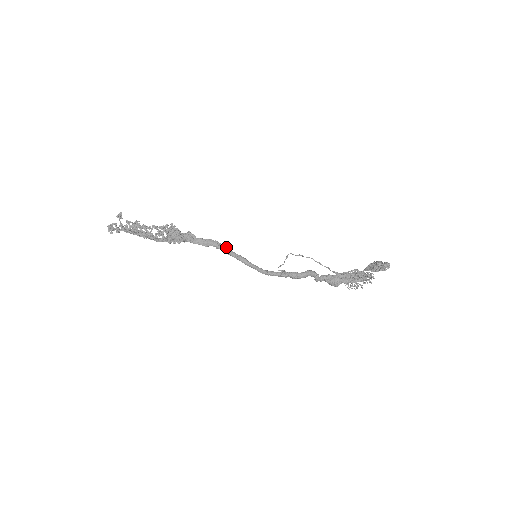
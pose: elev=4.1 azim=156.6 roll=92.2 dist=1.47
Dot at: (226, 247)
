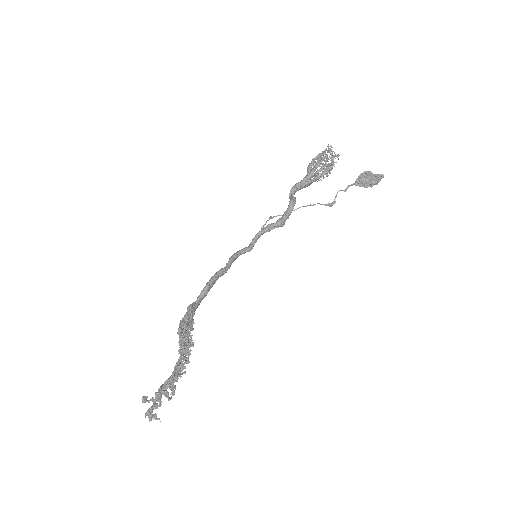
Dot at: (220, 273)
